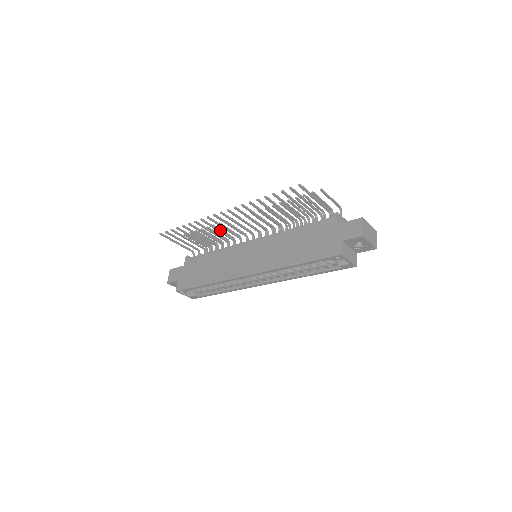
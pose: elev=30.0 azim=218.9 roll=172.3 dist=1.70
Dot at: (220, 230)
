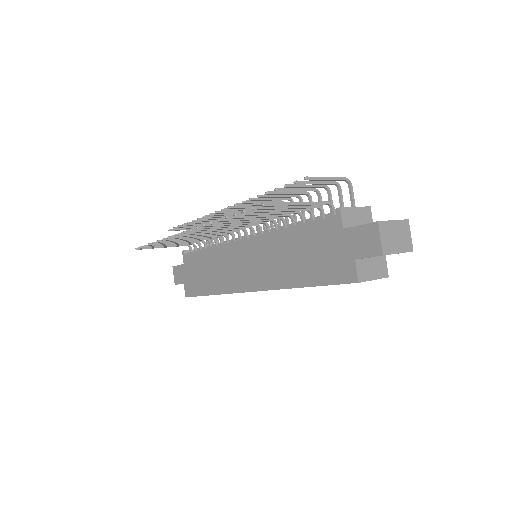
Dot at: occluded
